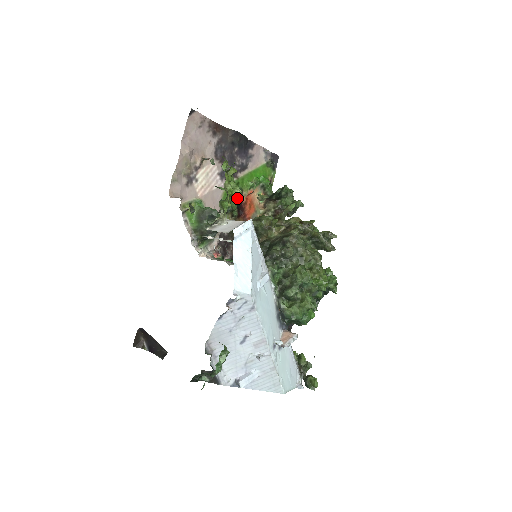
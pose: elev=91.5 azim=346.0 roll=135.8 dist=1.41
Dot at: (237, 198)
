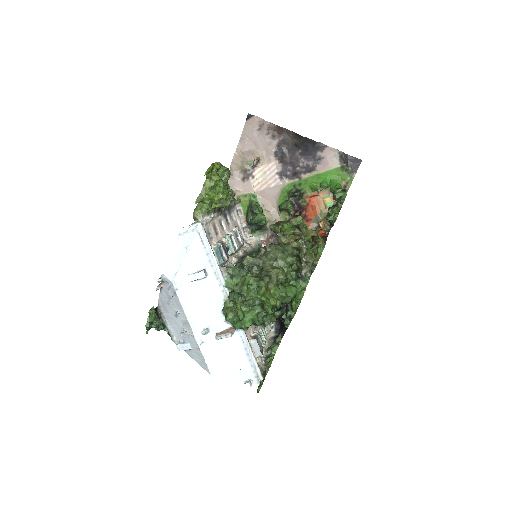
Dot at: (298, 198)
